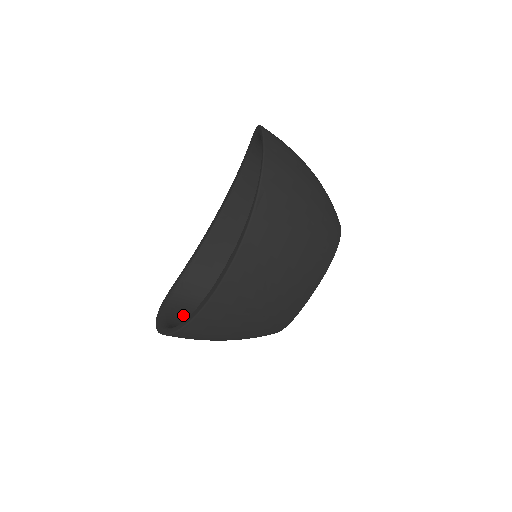
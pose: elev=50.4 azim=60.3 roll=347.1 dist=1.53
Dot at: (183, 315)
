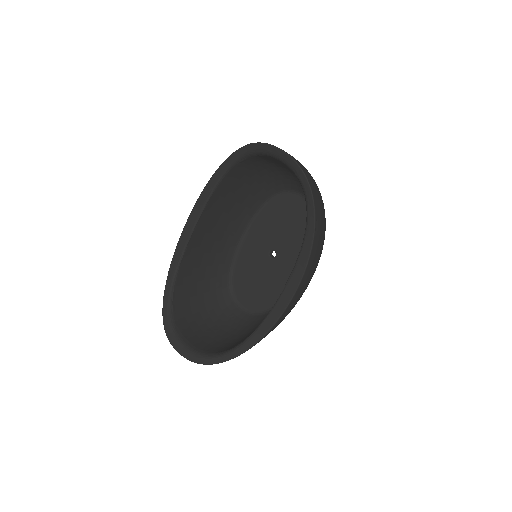
Dot at: (194, 334)
